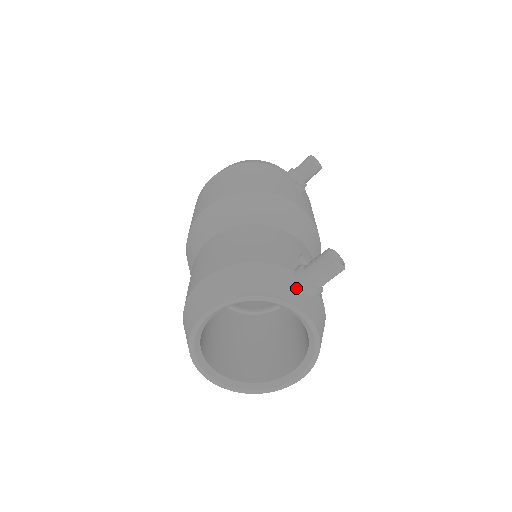
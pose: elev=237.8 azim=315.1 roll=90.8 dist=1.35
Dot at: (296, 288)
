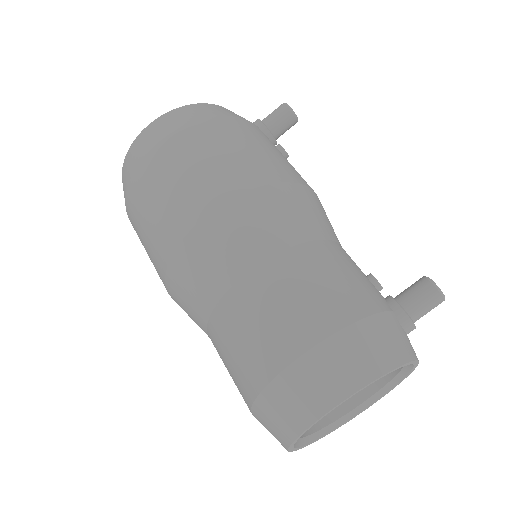
Dot at: (405, 334)
